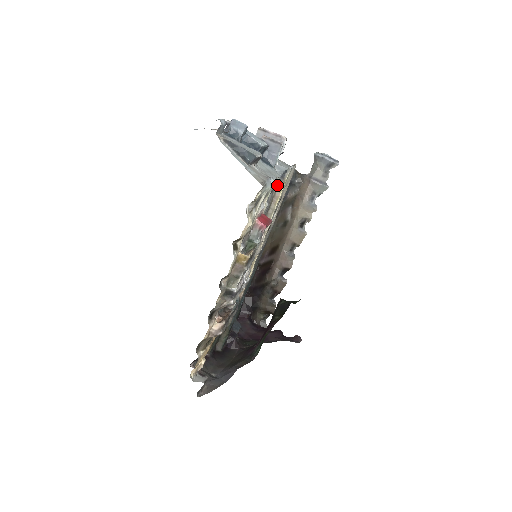
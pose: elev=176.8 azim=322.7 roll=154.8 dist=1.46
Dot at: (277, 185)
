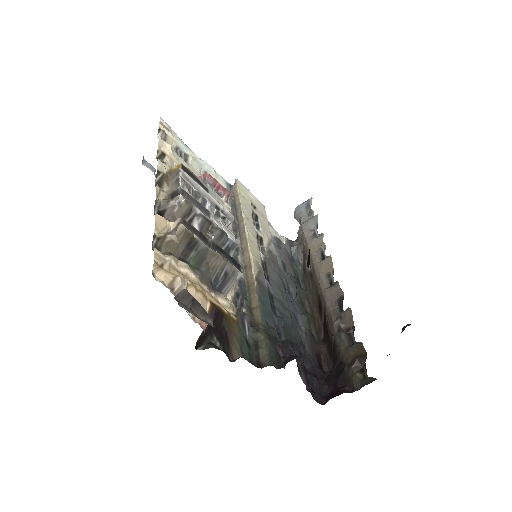
Dot at: (232, 191)
